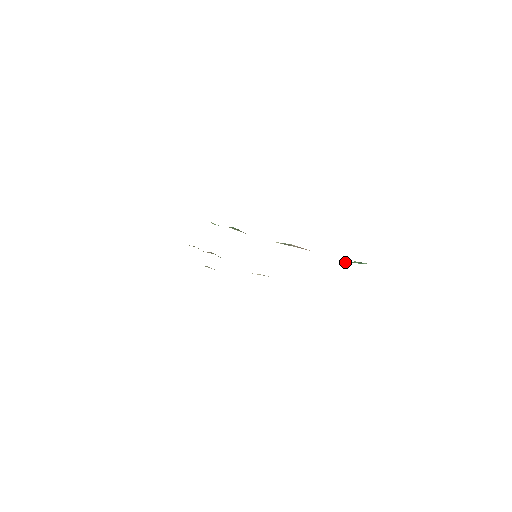
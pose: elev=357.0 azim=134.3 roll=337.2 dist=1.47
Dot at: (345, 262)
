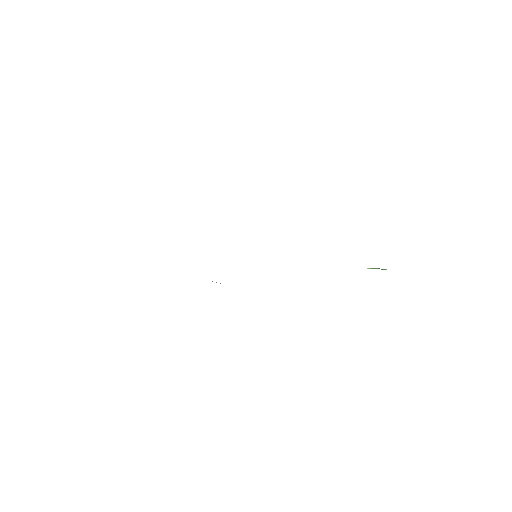
Dot at: occluded
